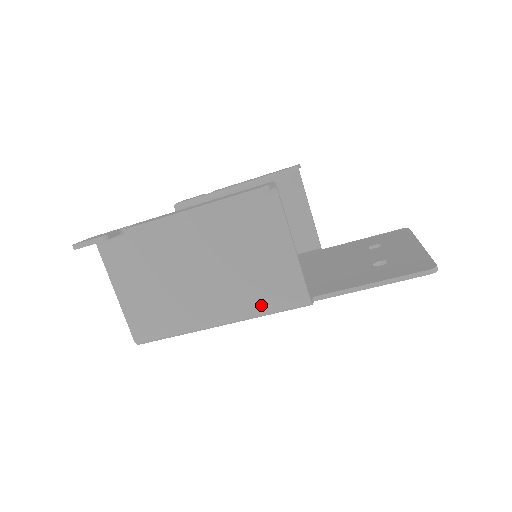
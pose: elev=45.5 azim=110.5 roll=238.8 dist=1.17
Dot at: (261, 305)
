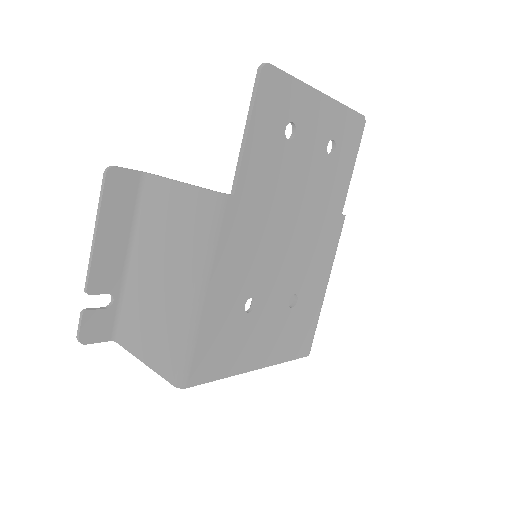
Dot at: (200, 241)
